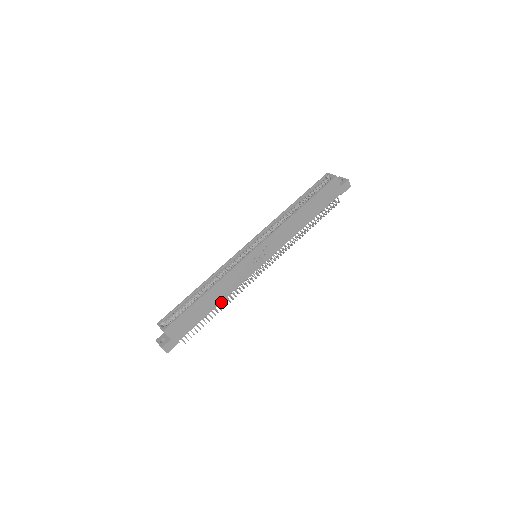
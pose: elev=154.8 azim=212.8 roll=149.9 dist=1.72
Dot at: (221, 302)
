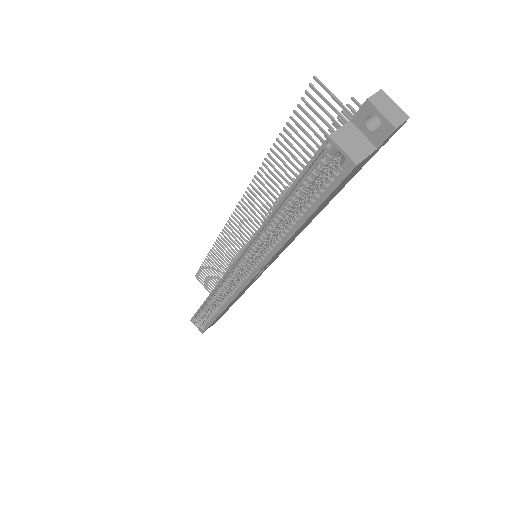
Dot at: occluded
